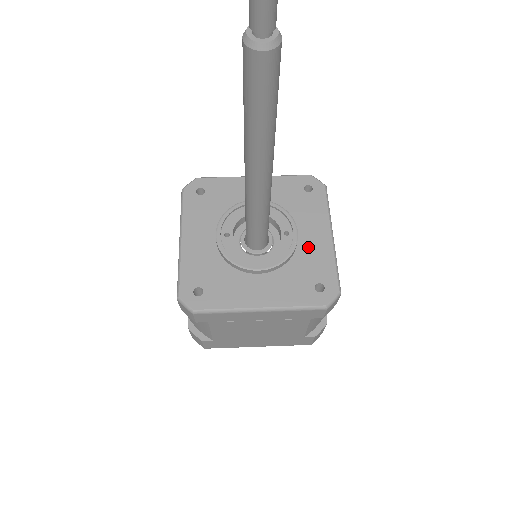
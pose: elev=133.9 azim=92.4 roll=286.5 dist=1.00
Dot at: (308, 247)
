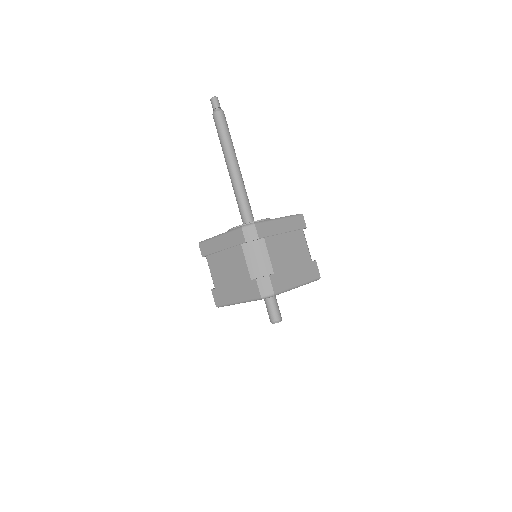
Dot at: occluded
